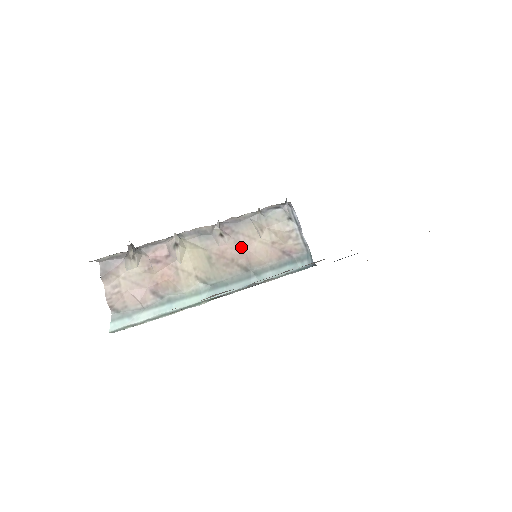
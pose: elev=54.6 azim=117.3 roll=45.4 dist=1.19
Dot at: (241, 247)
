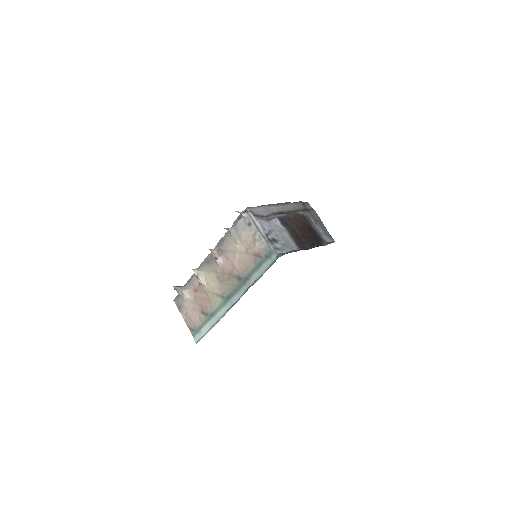
Dot at: (231, 262)
